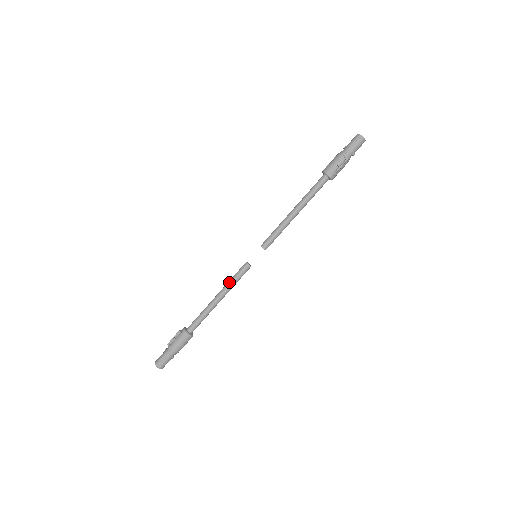
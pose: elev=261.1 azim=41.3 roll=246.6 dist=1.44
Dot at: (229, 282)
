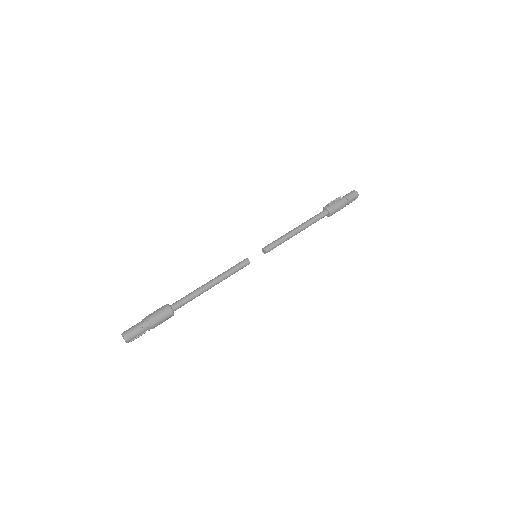
Dot at: (225, 272)
